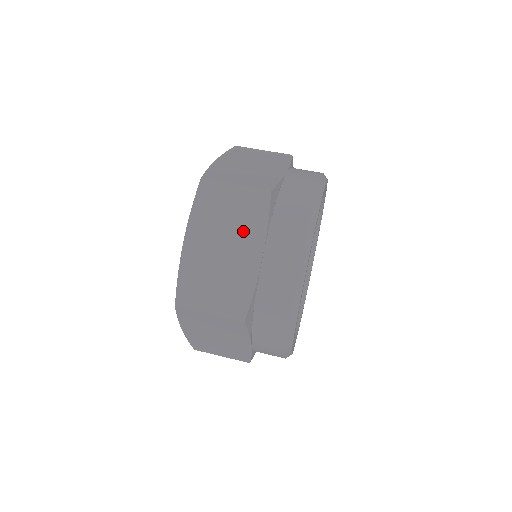
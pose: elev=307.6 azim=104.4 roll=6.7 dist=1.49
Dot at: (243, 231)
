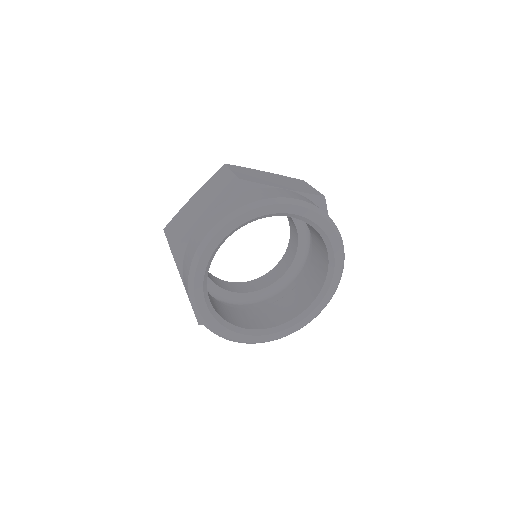
Dot at: (292, 186)
